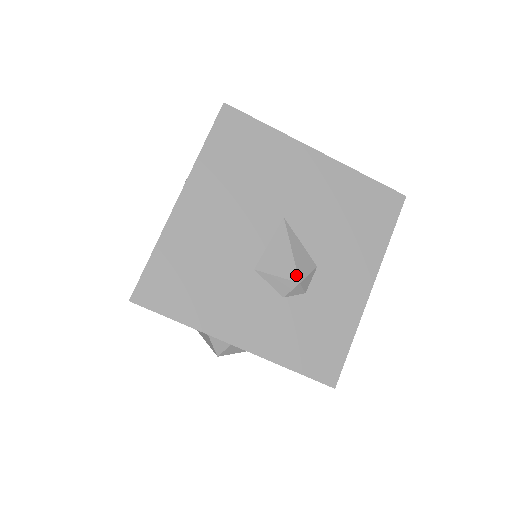
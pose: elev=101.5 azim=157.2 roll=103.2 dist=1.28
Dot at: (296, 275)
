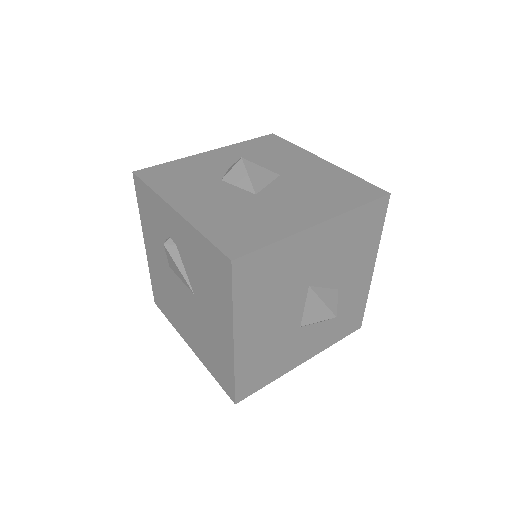
Dot at: (332, 315)
